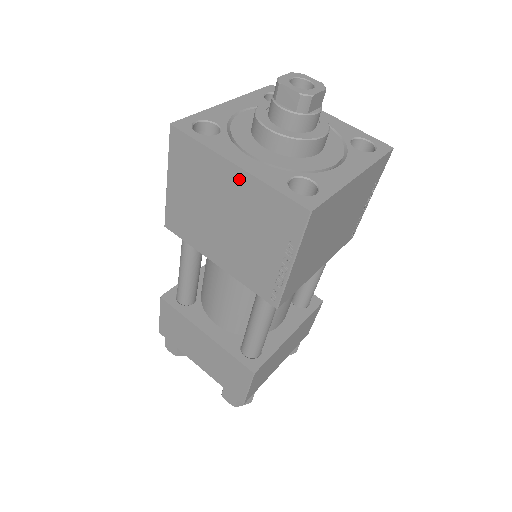
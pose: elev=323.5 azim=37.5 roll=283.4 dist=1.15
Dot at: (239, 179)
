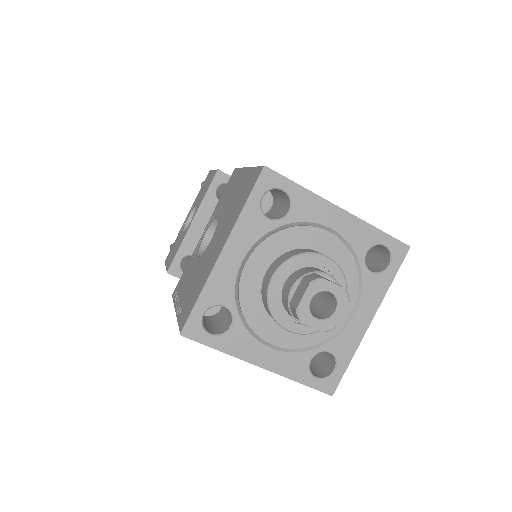
Dot at: occluded
